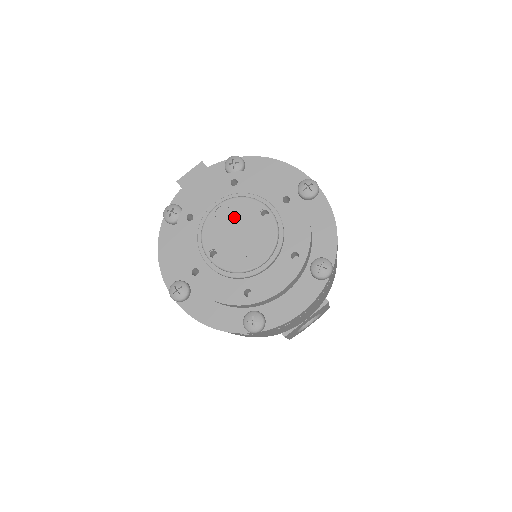
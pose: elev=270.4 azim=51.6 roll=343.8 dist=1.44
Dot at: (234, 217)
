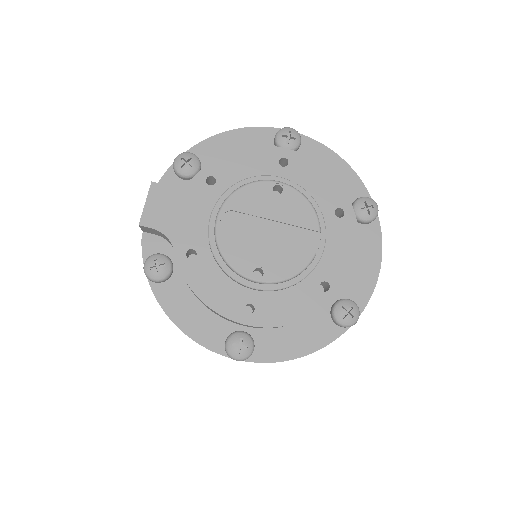
Dot at: (247, 217)
